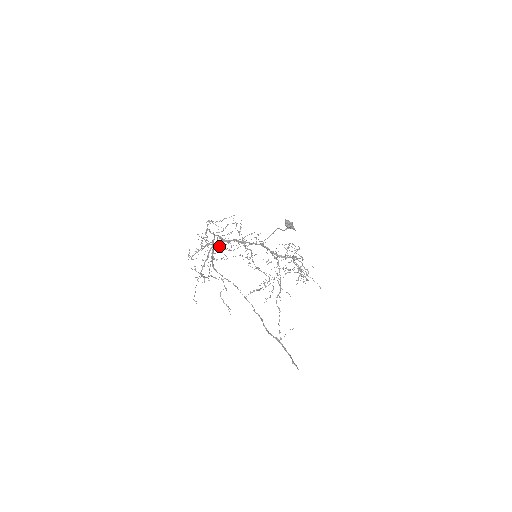
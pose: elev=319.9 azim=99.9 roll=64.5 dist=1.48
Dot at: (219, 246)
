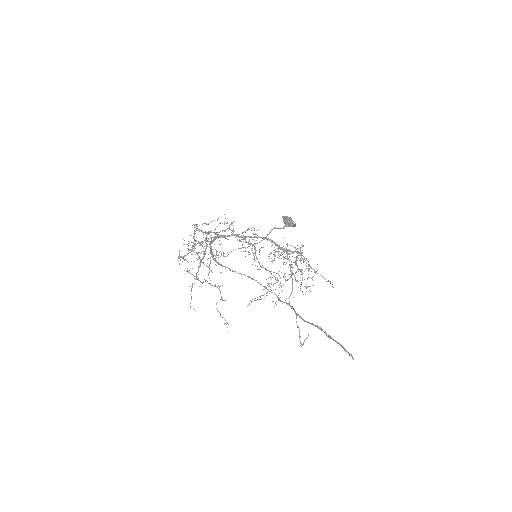
Dot at: occluded
